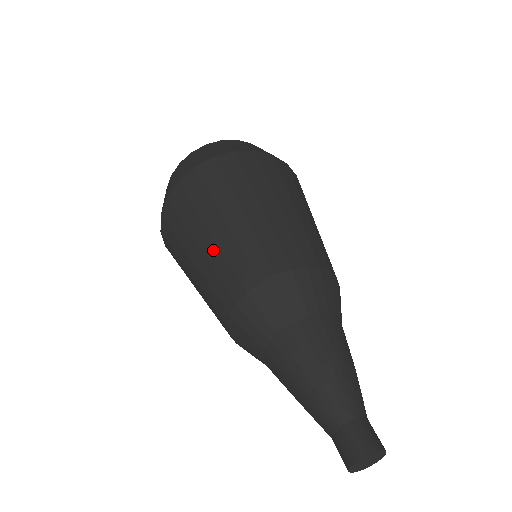
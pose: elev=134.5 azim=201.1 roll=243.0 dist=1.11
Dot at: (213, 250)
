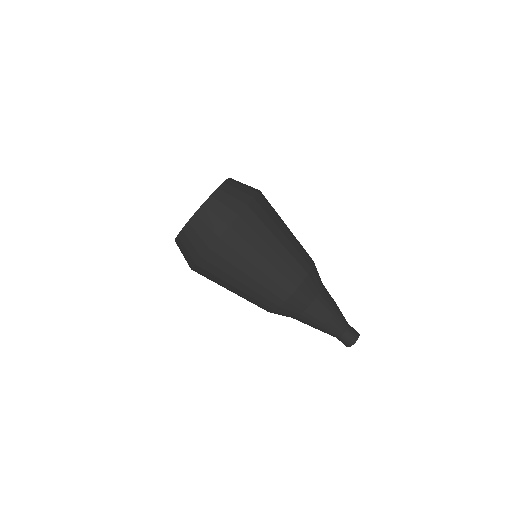
Dot at: occluded
